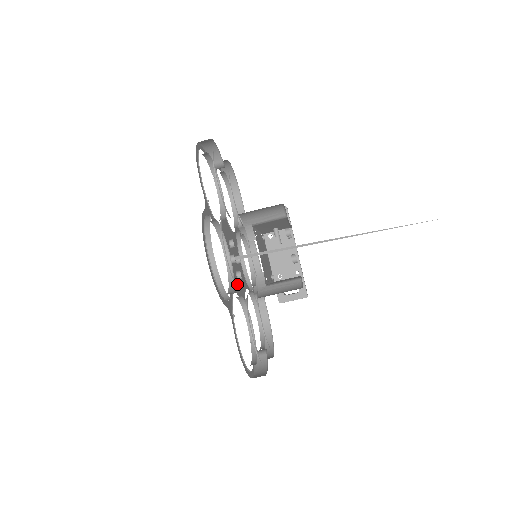
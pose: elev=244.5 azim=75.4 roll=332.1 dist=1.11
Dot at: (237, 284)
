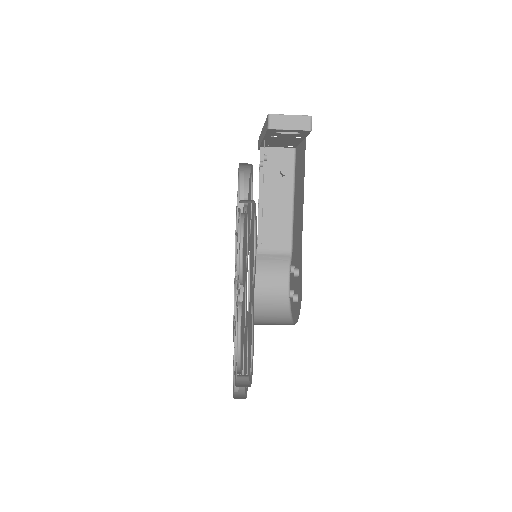
Dot at: occluded
